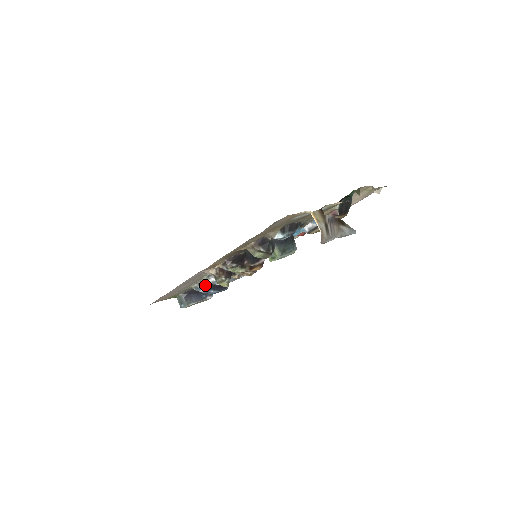
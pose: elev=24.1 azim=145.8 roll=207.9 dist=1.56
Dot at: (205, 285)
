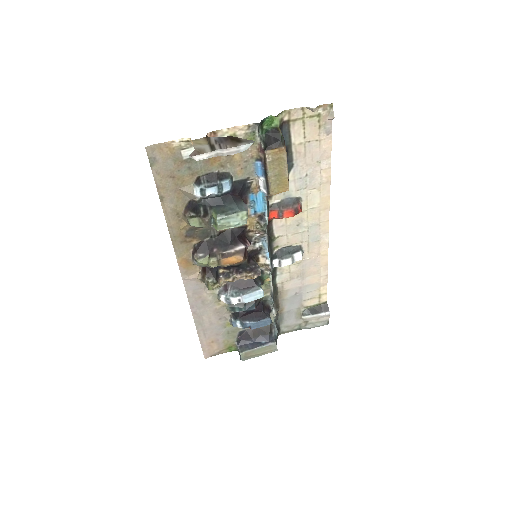
Dot at: (237, 316)
